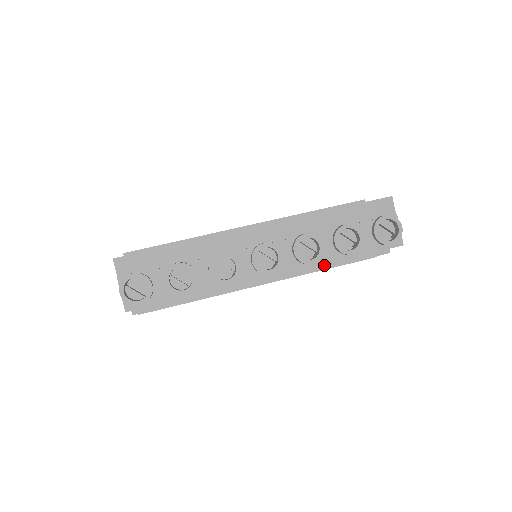
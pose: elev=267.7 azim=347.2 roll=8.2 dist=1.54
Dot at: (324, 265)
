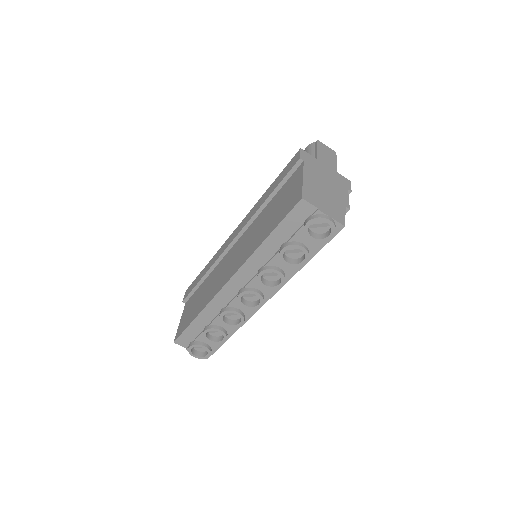
Dot at: occluded
